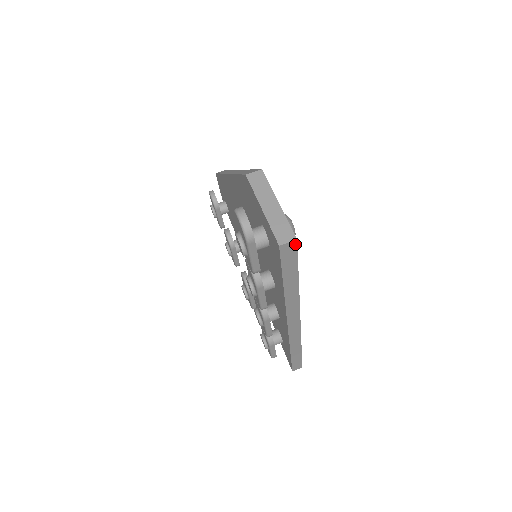
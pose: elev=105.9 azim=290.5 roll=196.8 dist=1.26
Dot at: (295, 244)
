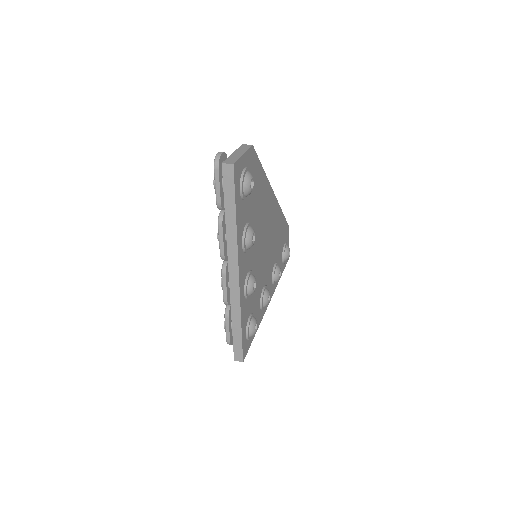
Dot at: (232, 169)
